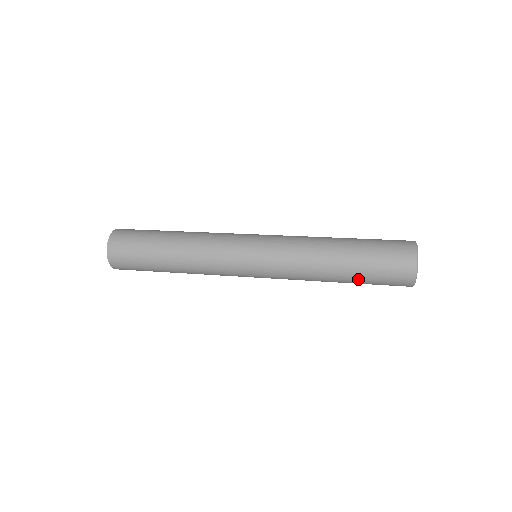
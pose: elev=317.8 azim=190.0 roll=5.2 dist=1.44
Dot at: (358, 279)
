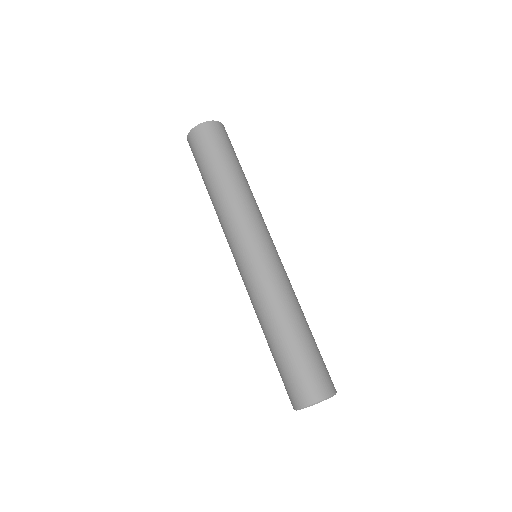
Dot at: occluded
